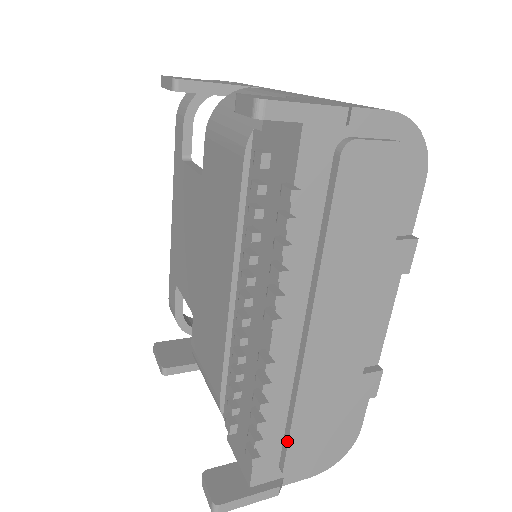
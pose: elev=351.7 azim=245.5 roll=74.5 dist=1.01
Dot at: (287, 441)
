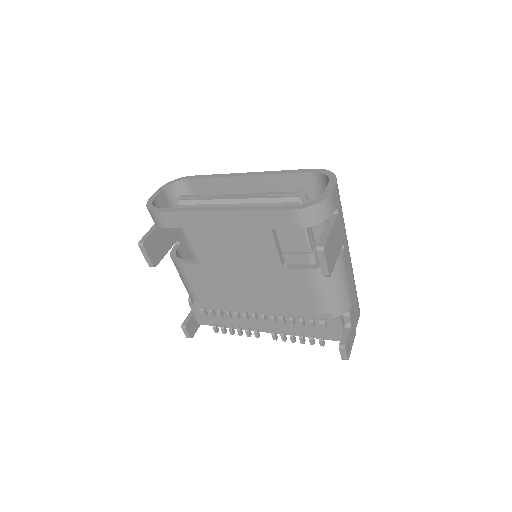
Dot at: occluded
